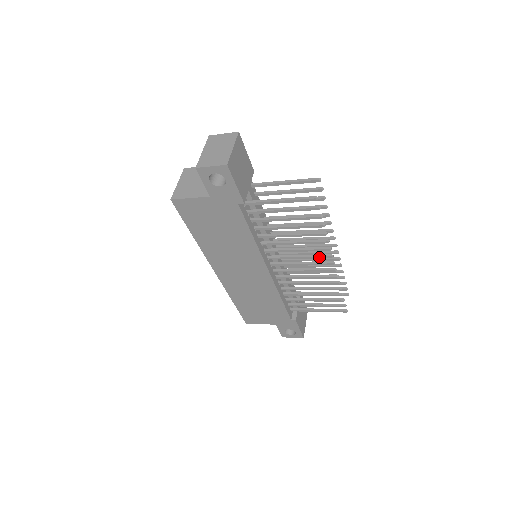
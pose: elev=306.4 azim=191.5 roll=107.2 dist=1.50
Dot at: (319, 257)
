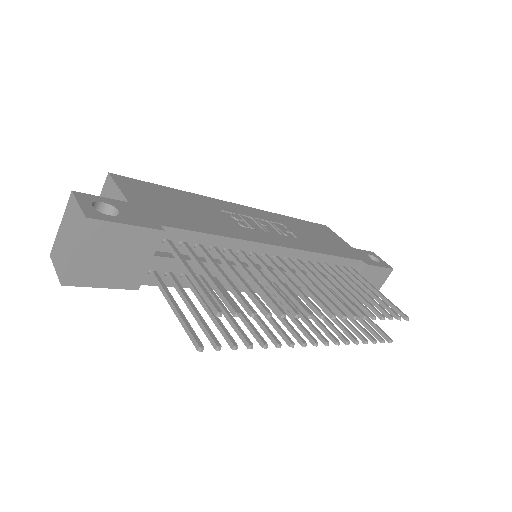
Dot at: (292, 333)
